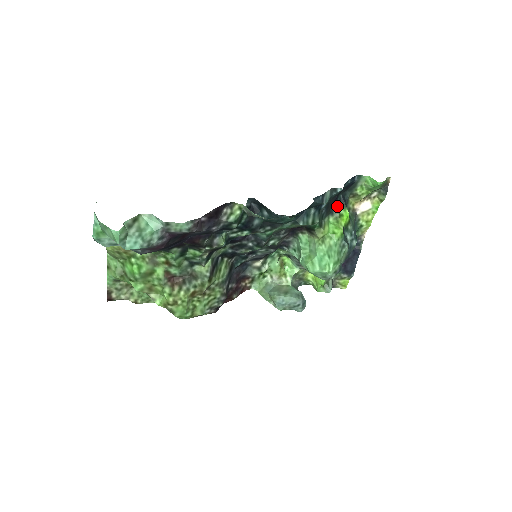
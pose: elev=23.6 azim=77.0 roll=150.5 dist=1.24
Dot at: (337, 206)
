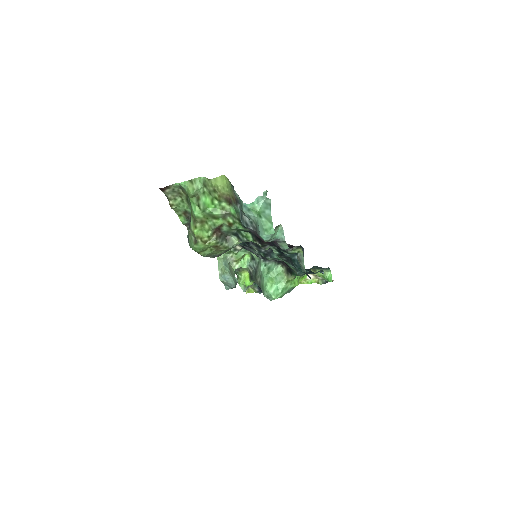
Dot at: occluded
